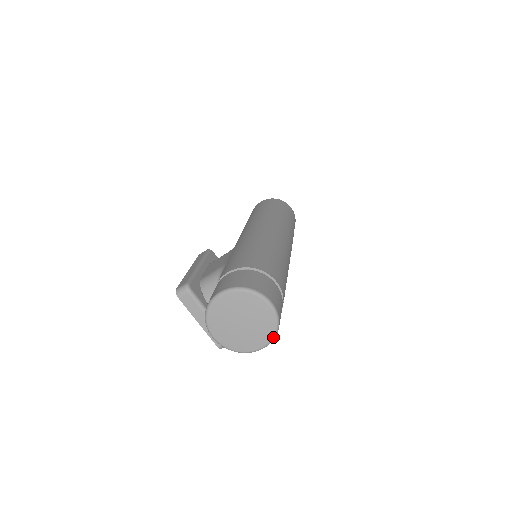
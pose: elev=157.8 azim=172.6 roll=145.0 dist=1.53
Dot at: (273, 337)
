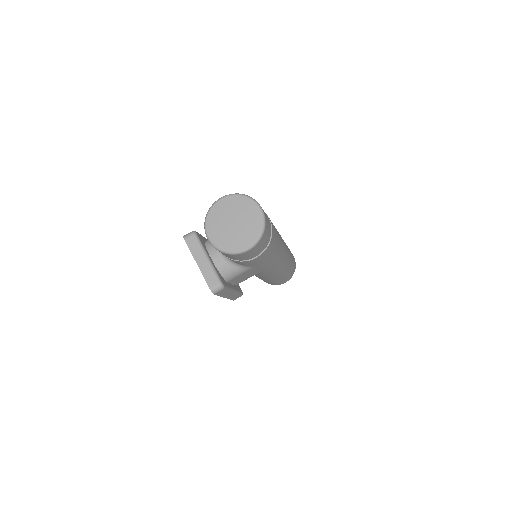
Dot at: (259, 237)
